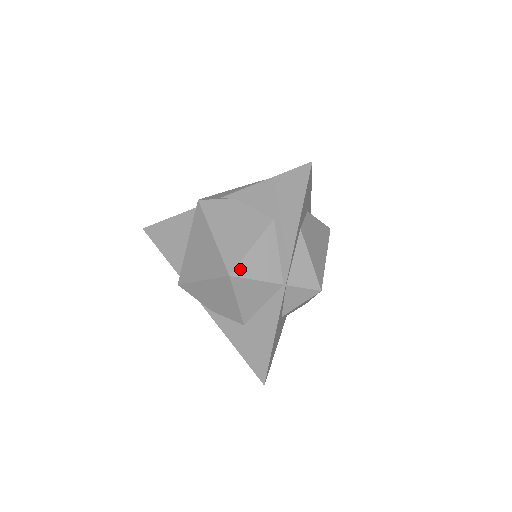
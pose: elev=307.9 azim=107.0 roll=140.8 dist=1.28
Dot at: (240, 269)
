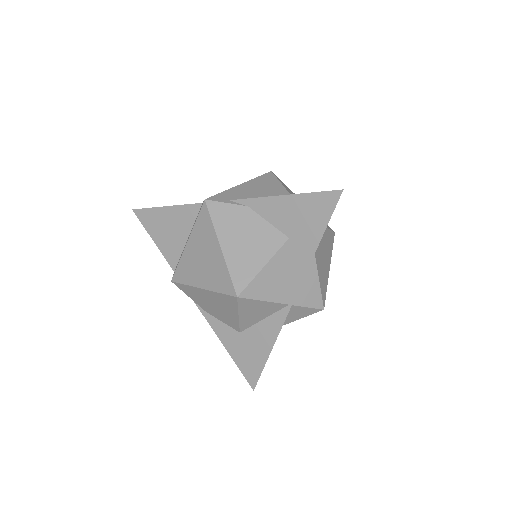
Dot at: (249, 290)
